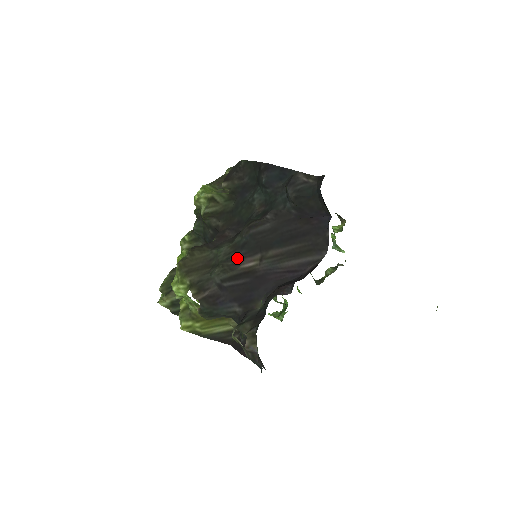
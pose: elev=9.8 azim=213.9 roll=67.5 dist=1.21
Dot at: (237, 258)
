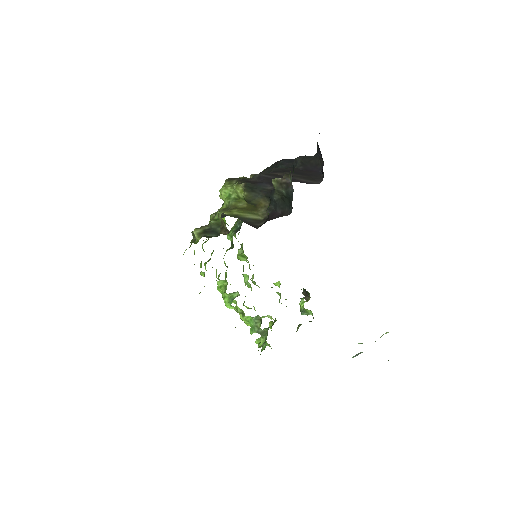
Dot at: occluded
